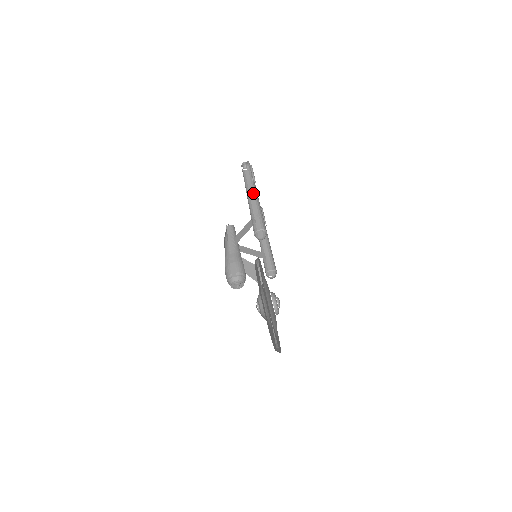
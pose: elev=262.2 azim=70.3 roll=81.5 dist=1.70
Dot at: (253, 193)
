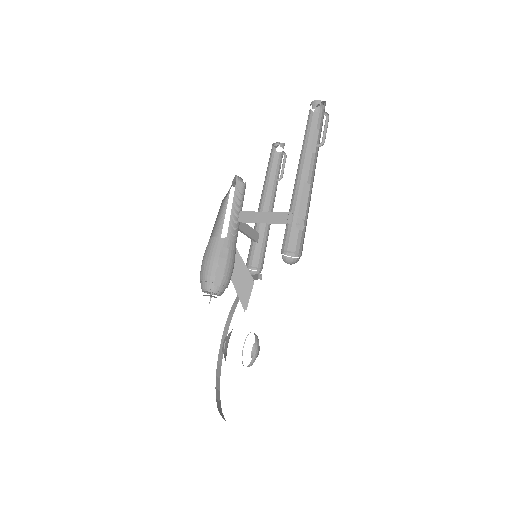
Dot at: (306, 164)
